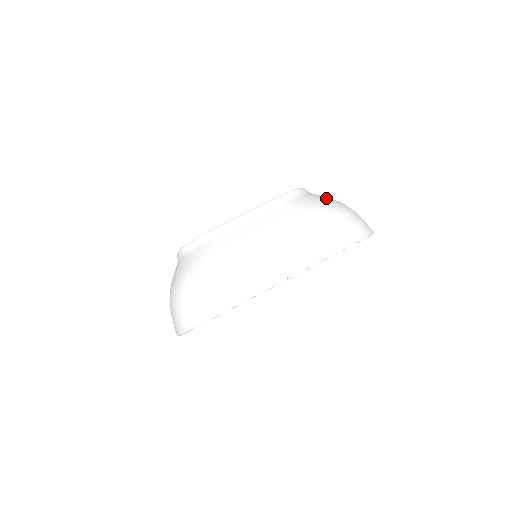
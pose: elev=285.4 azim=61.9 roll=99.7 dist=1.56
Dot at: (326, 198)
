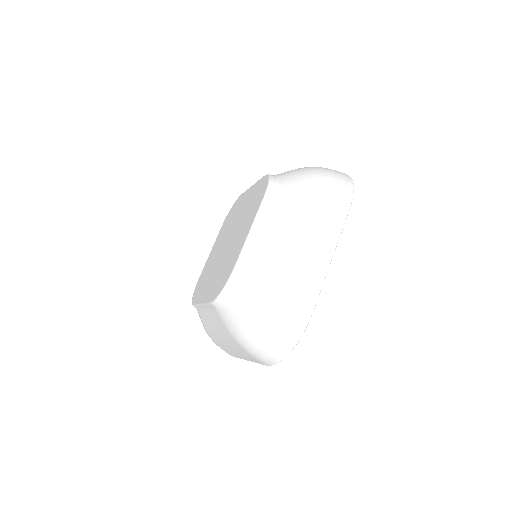
Dot at: (297, 172)
